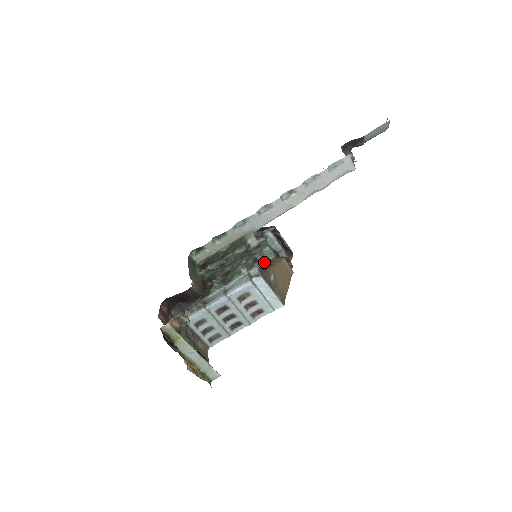
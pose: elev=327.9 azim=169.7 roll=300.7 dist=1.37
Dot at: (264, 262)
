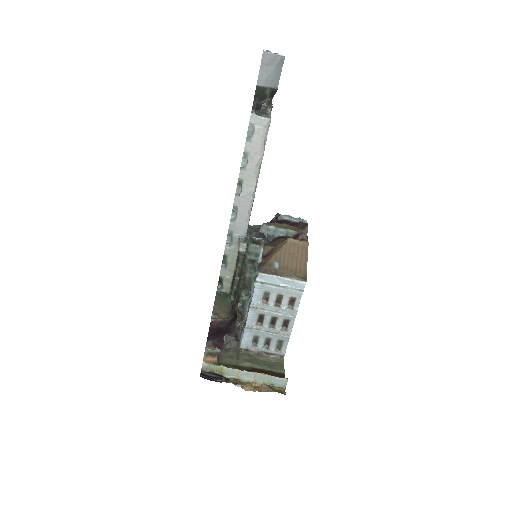
Dot at: (259, 258)
